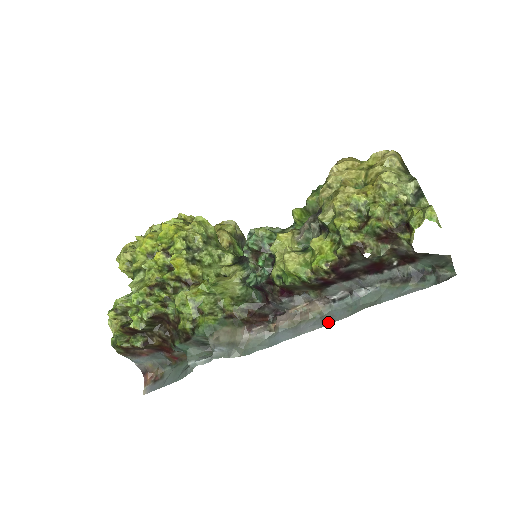
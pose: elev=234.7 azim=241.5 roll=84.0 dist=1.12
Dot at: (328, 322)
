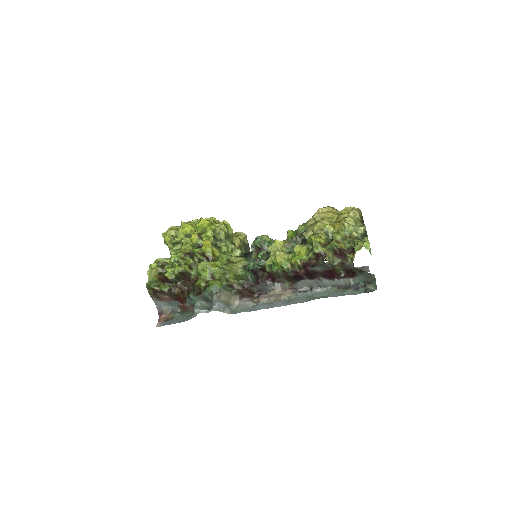
Dot at: (293, 303)
